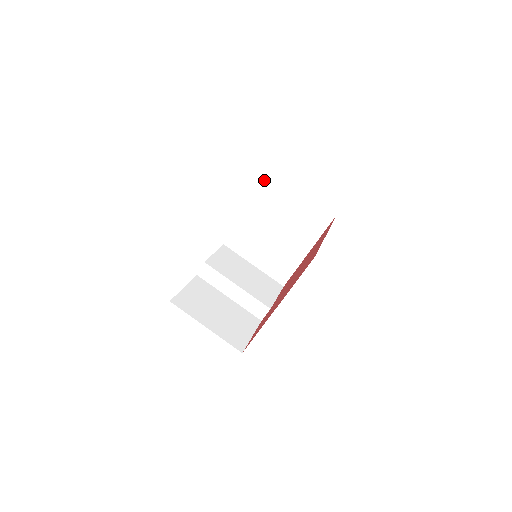
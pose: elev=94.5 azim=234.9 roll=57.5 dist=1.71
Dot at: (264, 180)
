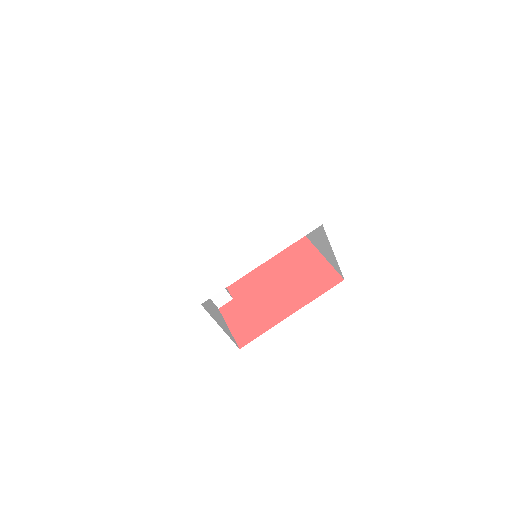
Dot at: (256, 175)
